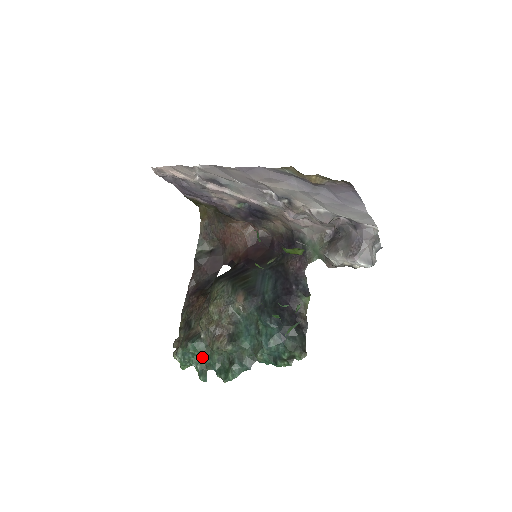
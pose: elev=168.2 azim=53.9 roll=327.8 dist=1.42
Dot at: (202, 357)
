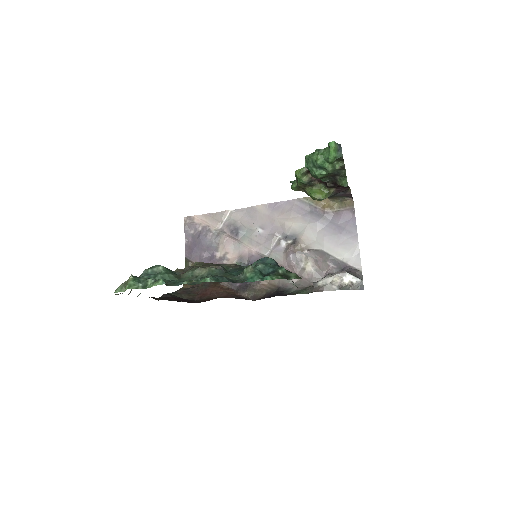
Dot at: (166, 279)
